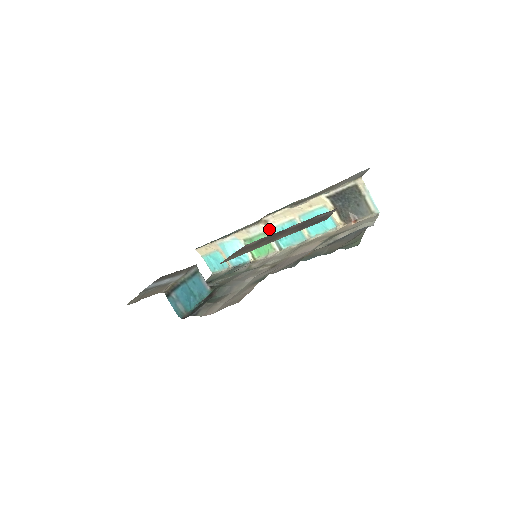
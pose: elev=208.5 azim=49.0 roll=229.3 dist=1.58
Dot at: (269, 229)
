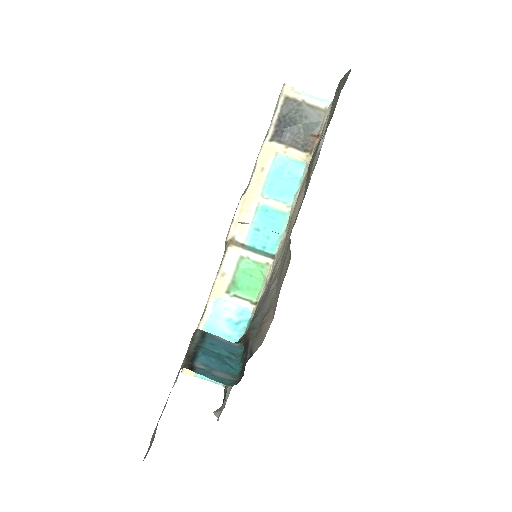
Dot at: (242, 246)
